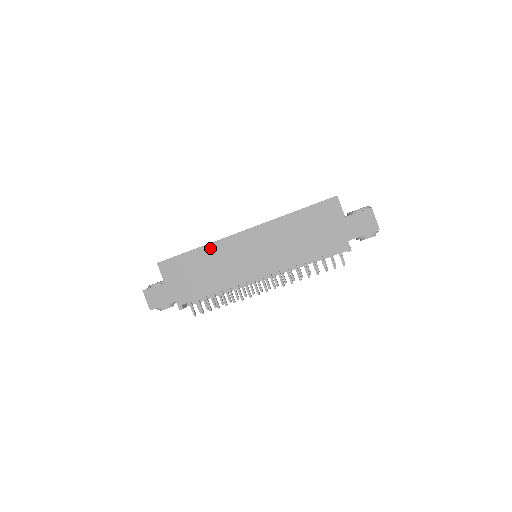
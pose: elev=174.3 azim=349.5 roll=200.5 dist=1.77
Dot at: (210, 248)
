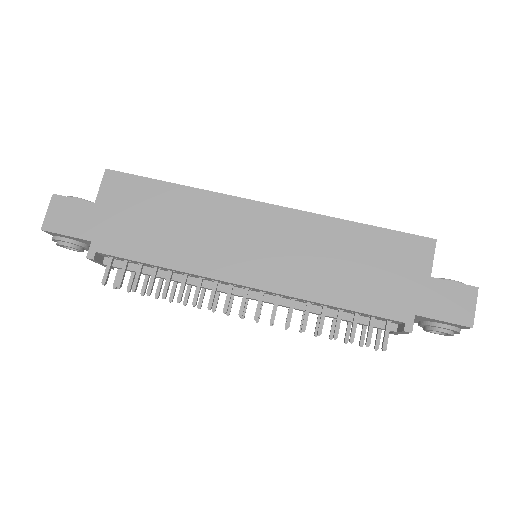
Dot at: (200, 197)
